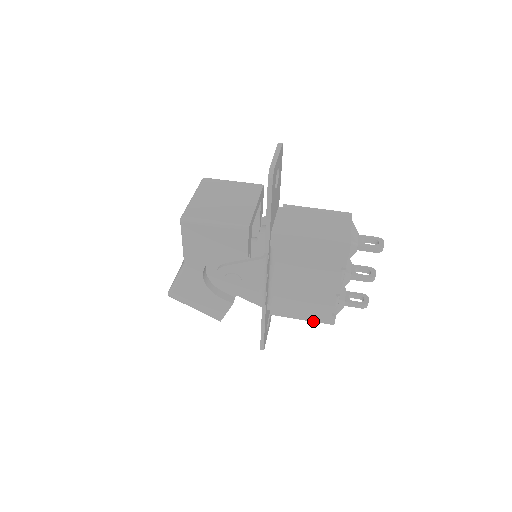
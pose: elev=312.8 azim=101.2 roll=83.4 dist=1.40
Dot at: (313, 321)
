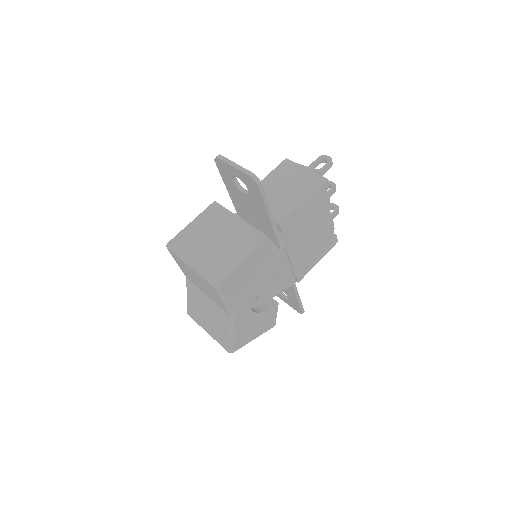
Dot at: (325, 254)
